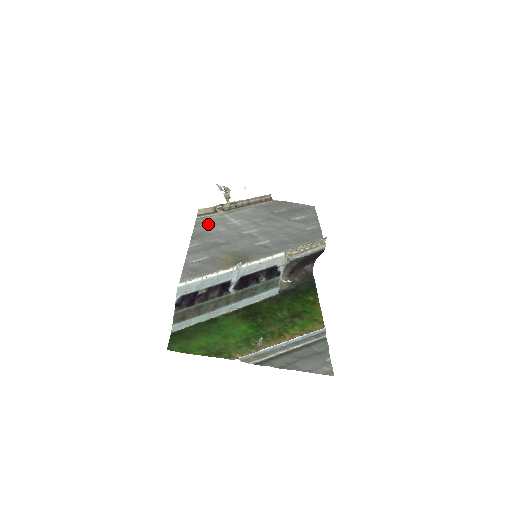
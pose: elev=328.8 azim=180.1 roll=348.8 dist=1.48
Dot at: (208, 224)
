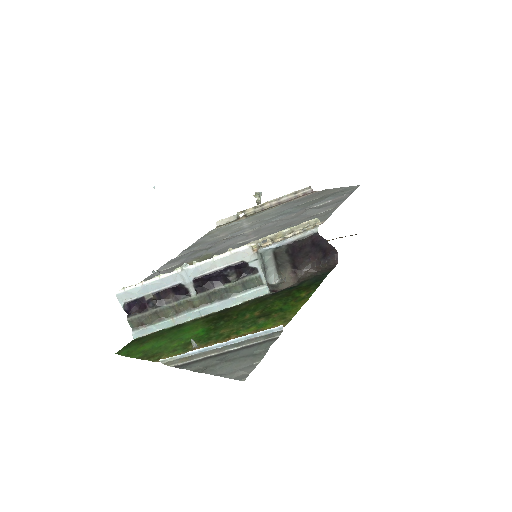
Dot at: (215, 233)
